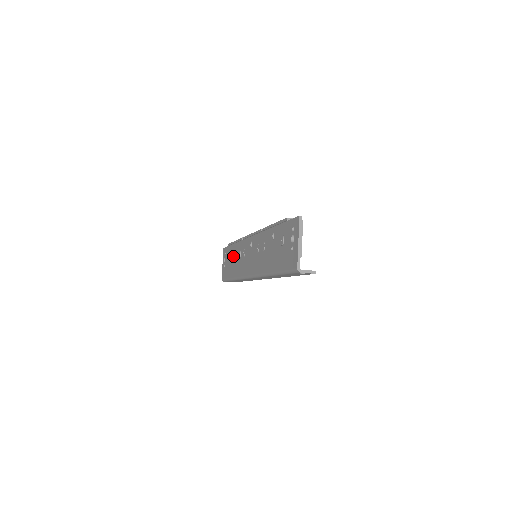
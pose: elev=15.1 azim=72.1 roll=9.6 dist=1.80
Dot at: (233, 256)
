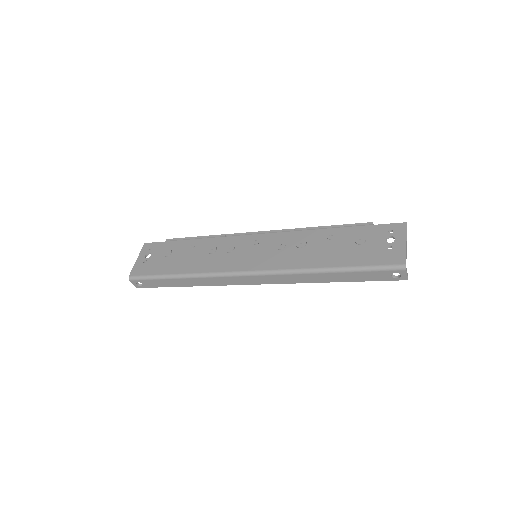
Dot at: (186, 251)
